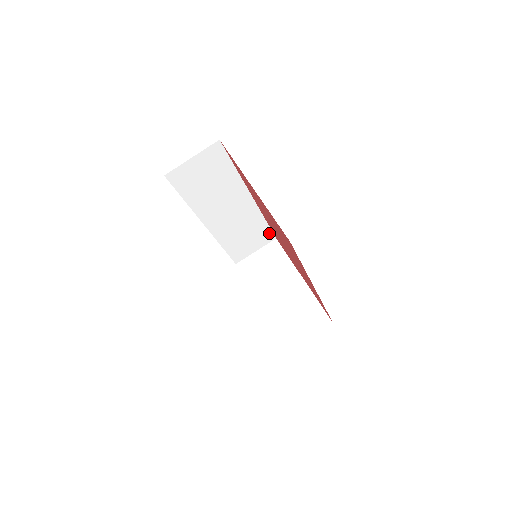
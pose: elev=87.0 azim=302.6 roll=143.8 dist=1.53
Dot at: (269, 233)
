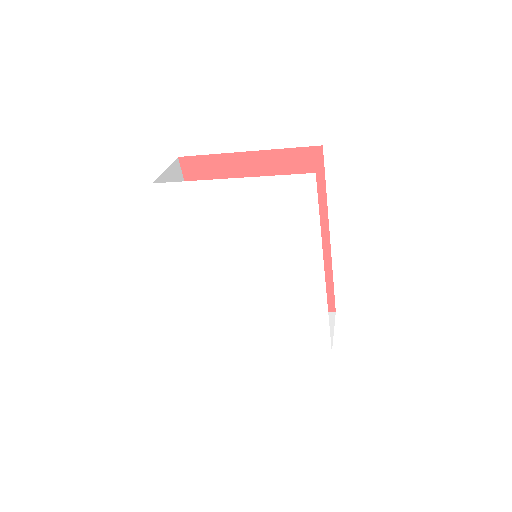
Dot at: occluded
